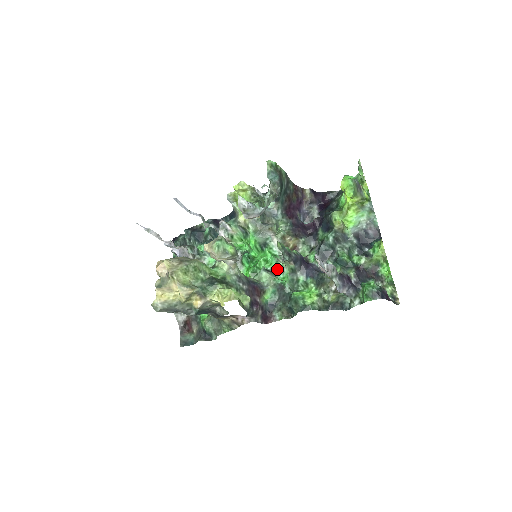
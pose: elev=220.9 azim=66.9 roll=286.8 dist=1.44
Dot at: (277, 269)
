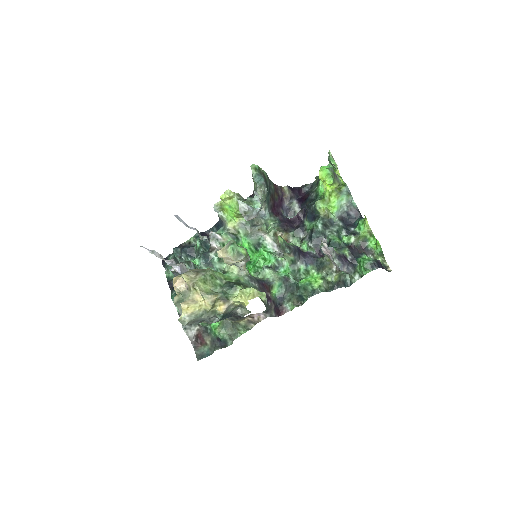
Dot at: (277, 264)
